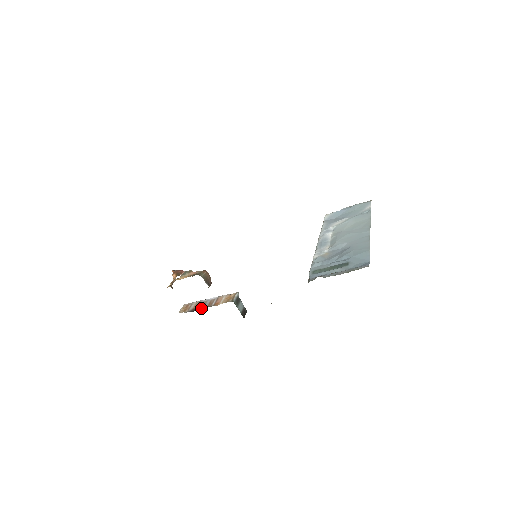
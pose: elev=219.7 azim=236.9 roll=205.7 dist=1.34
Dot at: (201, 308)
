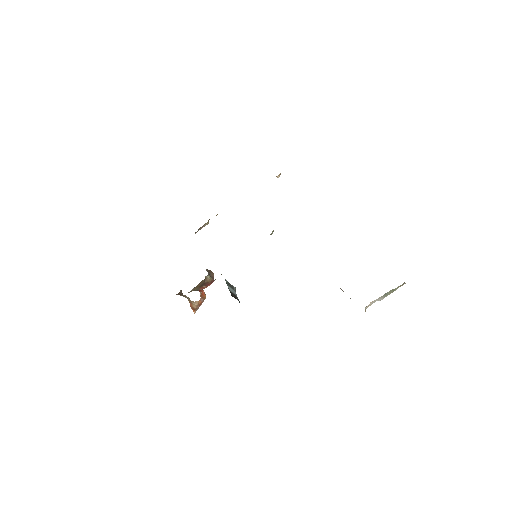
Dot at: occluded
